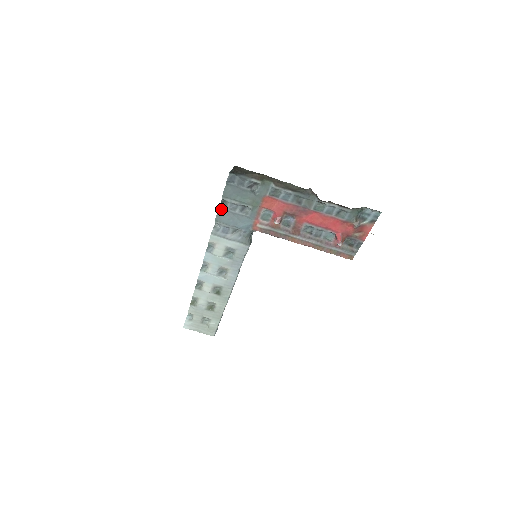
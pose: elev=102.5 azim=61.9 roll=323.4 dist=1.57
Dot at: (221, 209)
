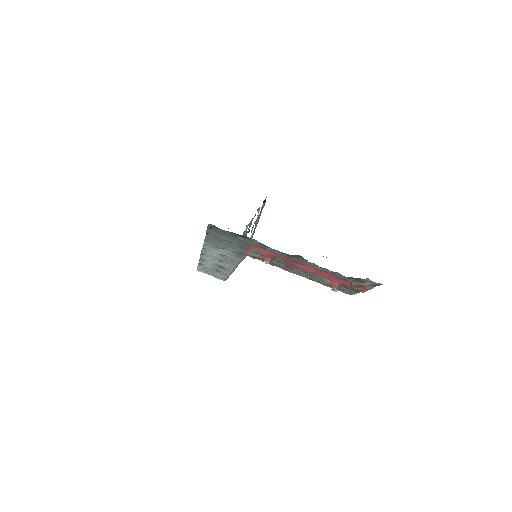
Dot at: (208, 236)
